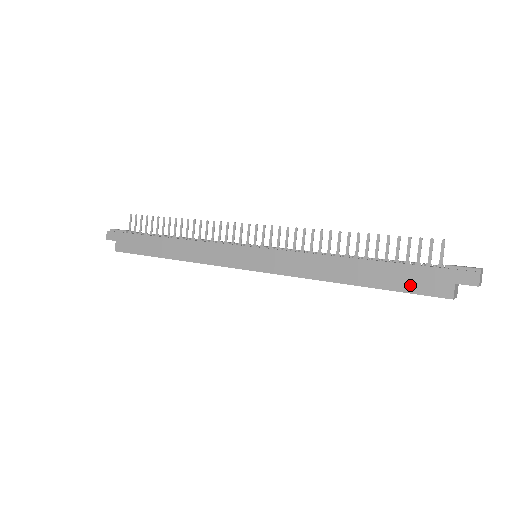
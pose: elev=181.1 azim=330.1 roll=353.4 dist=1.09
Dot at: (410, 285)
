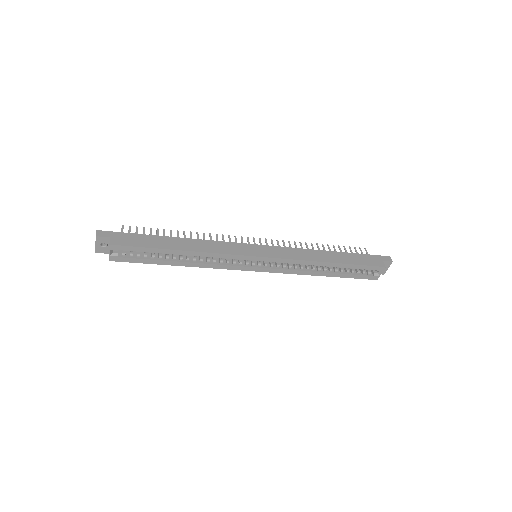
Dot at: (363, 262)
